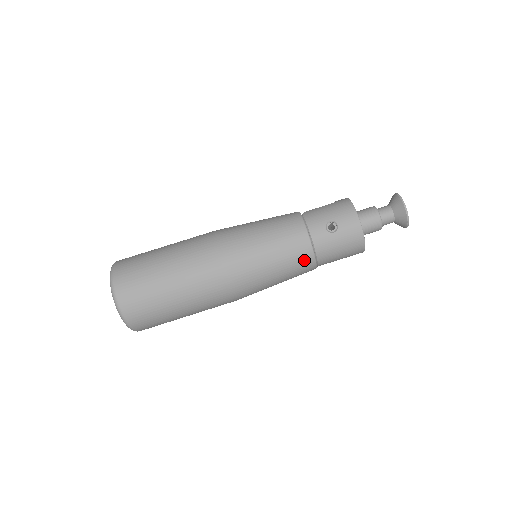
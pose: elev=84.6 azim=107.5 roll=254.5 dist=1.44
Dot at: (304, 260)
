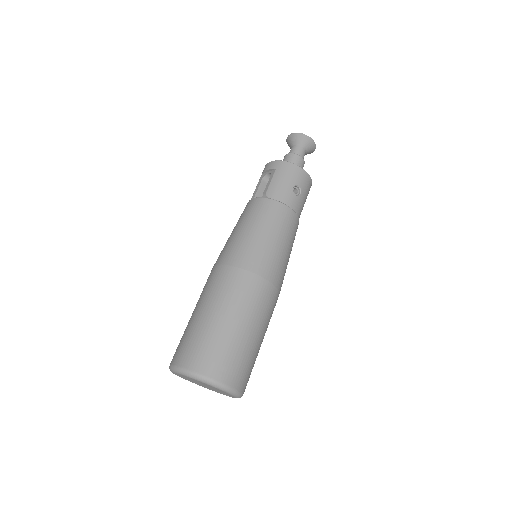
Dot at: occluded
